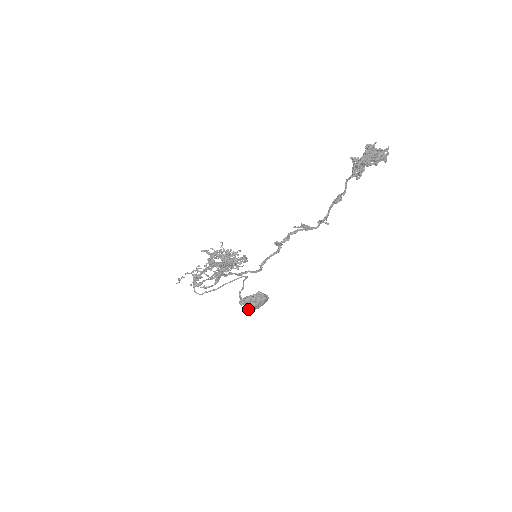
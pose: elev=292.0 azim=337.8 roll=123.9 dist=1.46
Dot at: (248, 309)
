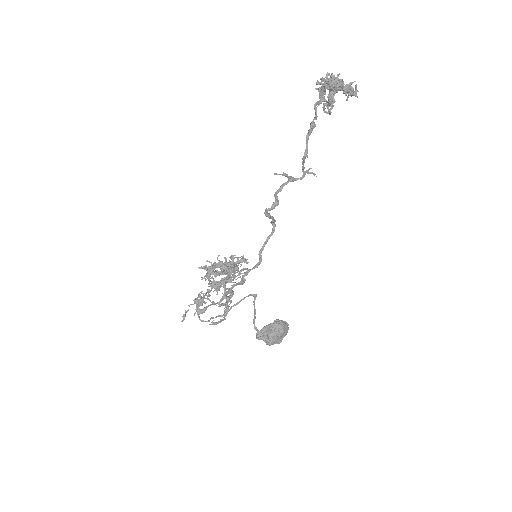
Dot at: (268, 343)
